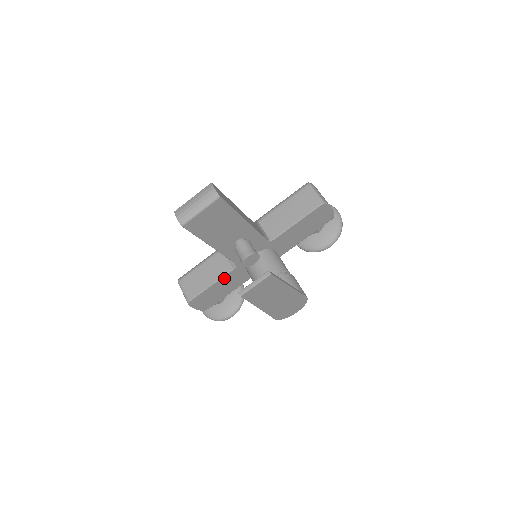
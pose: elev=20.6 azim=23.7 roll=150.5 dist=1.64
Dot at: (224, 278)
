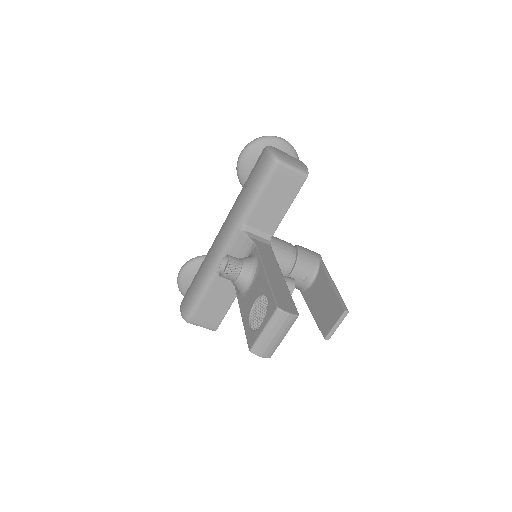
Dot at: occluded
